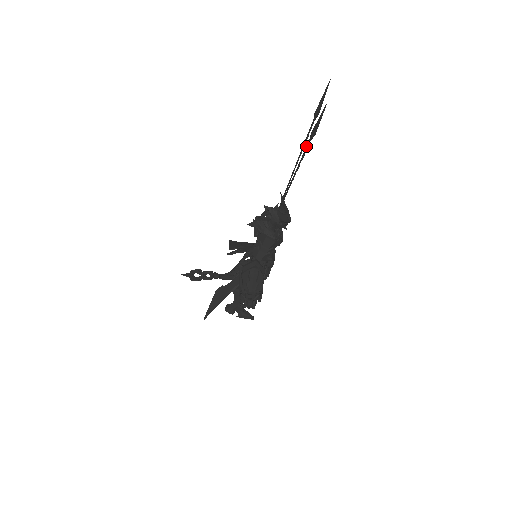
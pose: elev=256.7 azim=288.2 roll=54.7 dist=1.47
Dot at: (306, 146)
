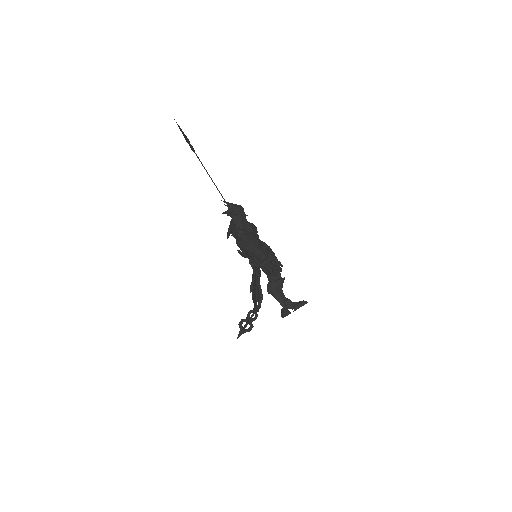
Dot at: occluded
